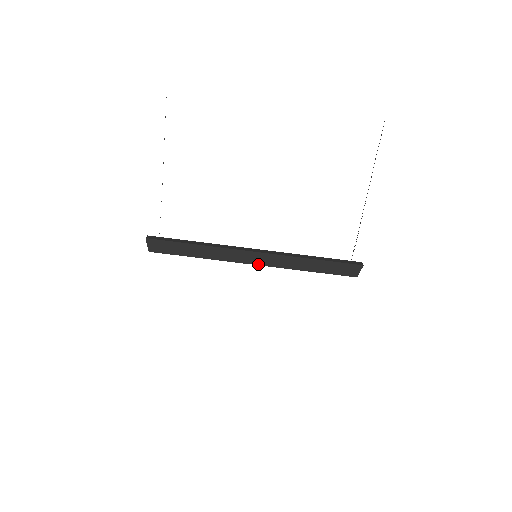
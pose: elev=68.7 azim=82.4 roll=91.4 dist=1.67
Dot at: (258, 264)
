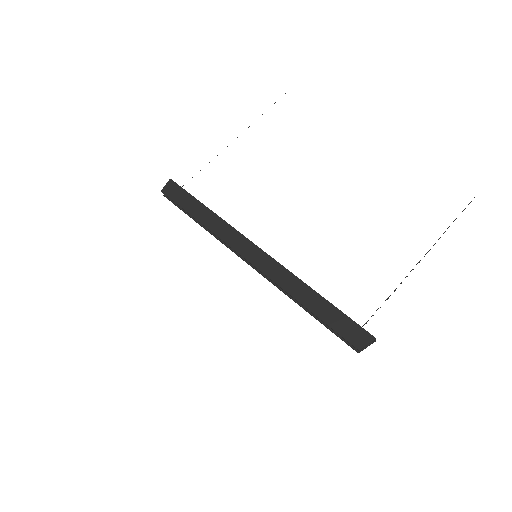
Dot at: (252, 262)
